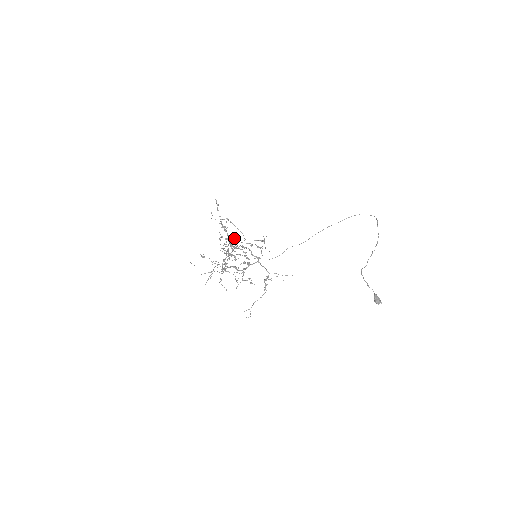
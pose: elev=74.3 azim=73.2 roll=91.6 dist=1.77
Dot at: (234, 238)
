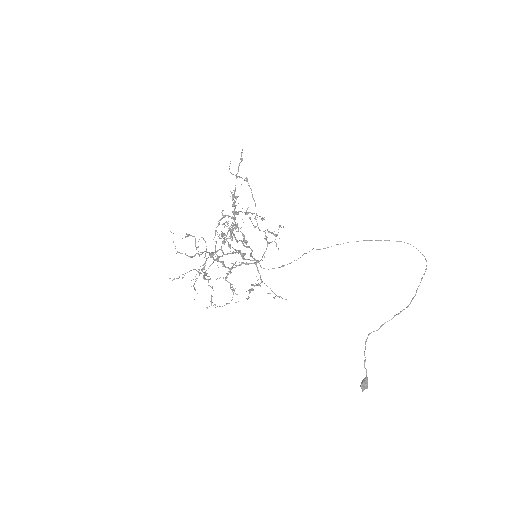
Dot at: (242, 212)
